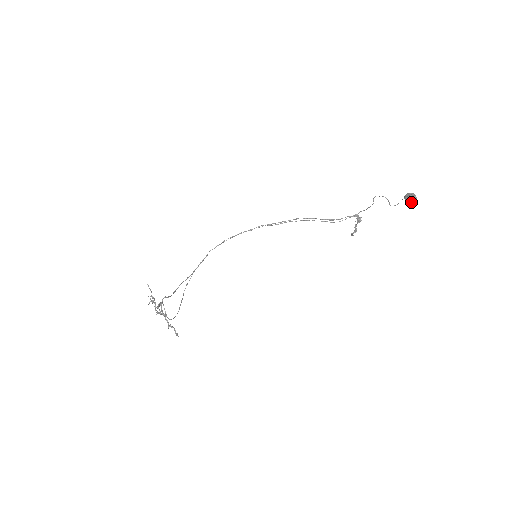
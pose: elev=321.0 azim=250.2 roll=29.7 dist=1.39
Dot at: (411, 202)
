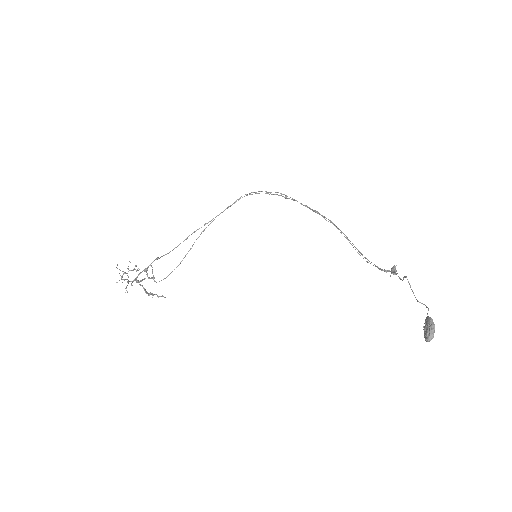
Dot at: (424, 336)
